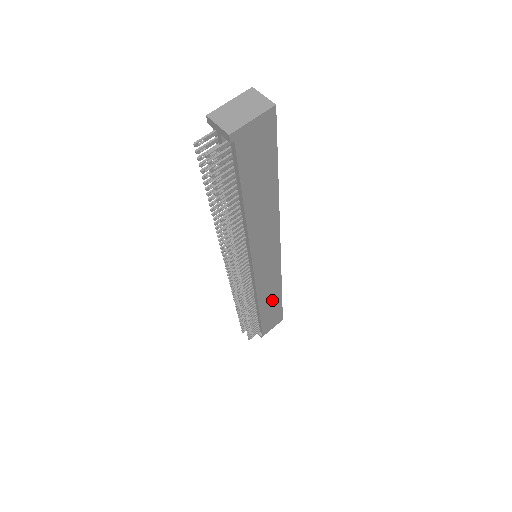
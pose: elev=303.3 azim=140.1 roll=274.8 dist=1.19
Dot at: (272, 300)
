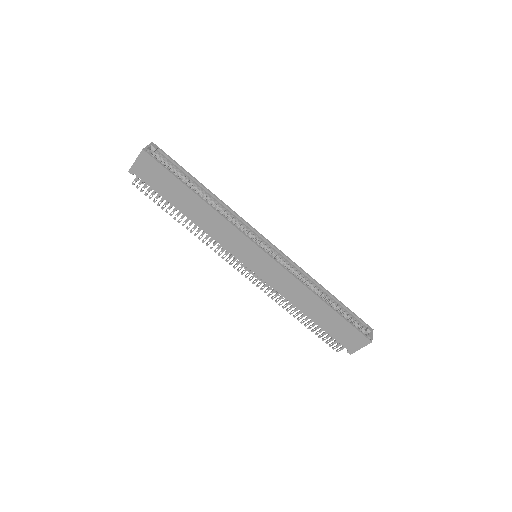
Dot at: (315, 306)
